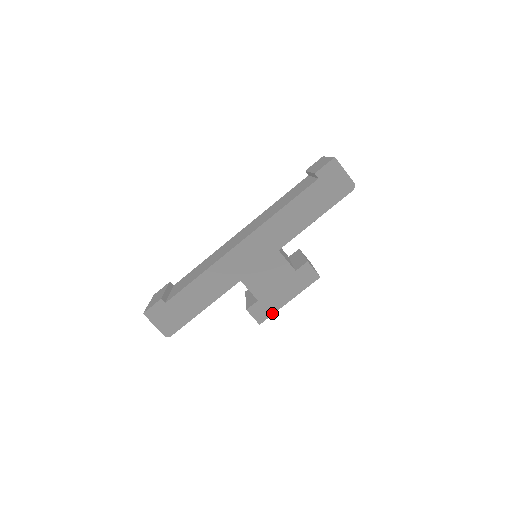
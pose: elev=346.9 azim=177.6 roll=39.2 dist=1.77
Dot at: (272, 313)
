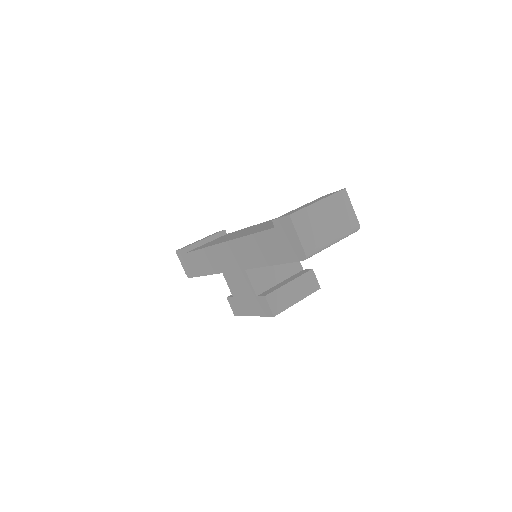
Dot at: (242, 314)
